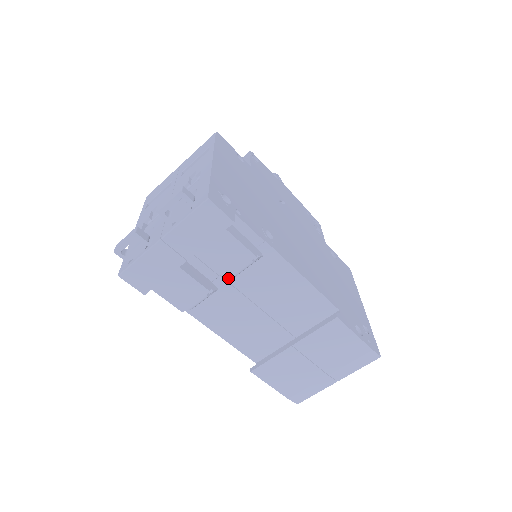
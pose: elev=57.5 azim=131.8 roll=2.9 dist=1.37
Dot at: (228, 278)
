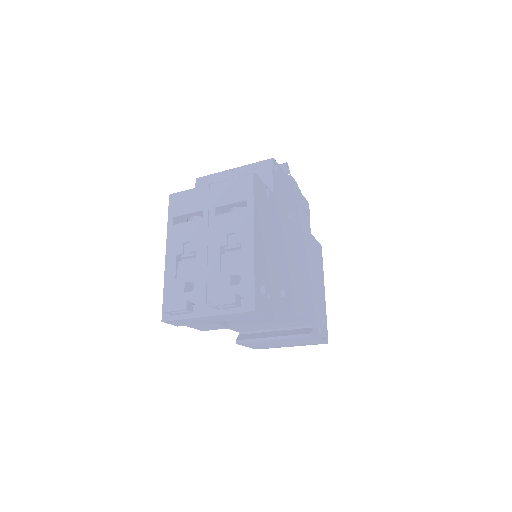
Dot at: occluded
